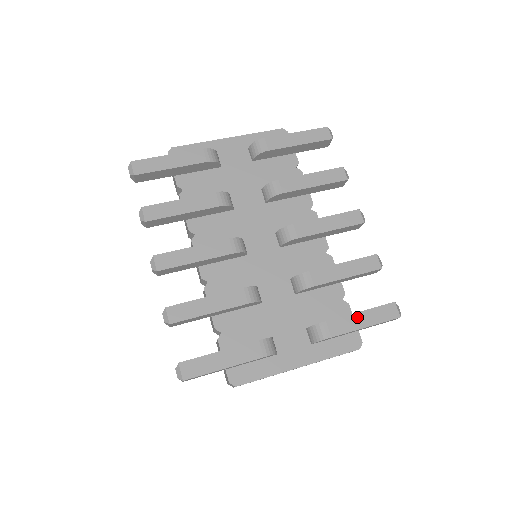
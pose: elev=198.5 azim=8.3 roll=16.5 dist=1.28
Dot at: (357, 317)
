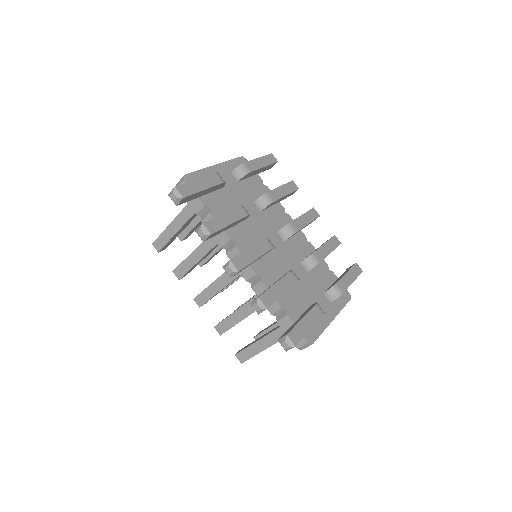
Dot at: (347, 276)
